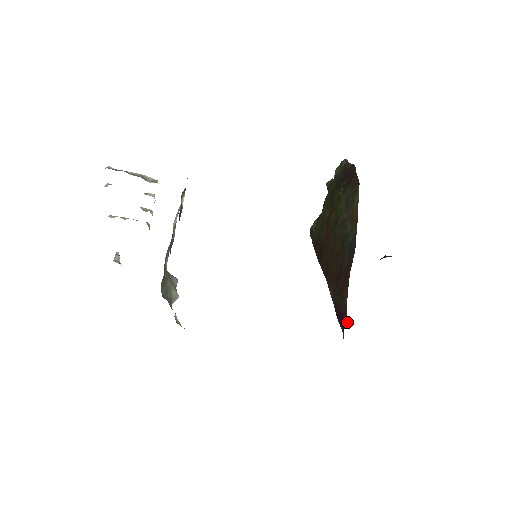
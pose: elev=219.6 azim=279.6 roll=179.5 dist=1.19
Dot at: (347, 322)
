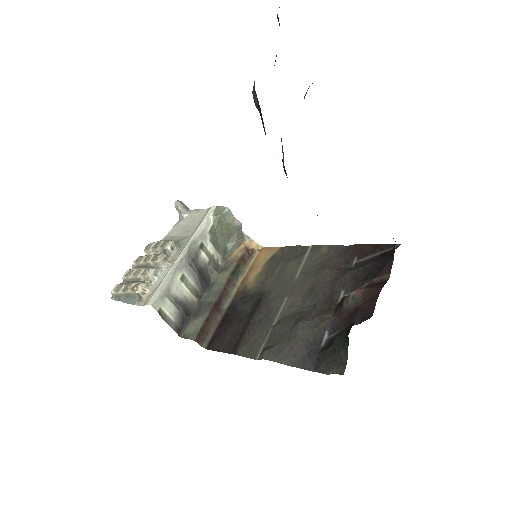
Dot at: occluded
